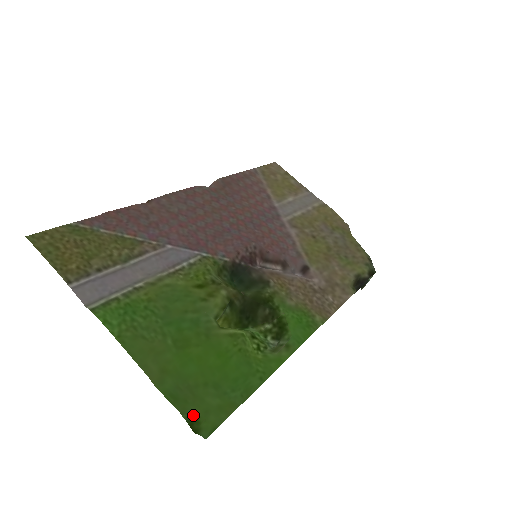
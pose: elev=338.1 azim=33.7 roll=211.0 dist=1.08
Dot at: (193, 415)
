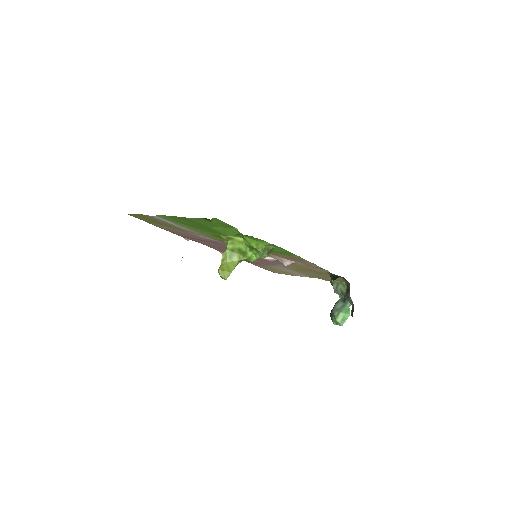
Dot at: occluded
